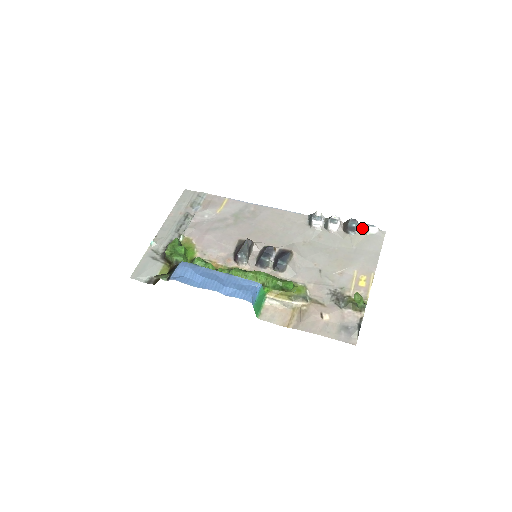
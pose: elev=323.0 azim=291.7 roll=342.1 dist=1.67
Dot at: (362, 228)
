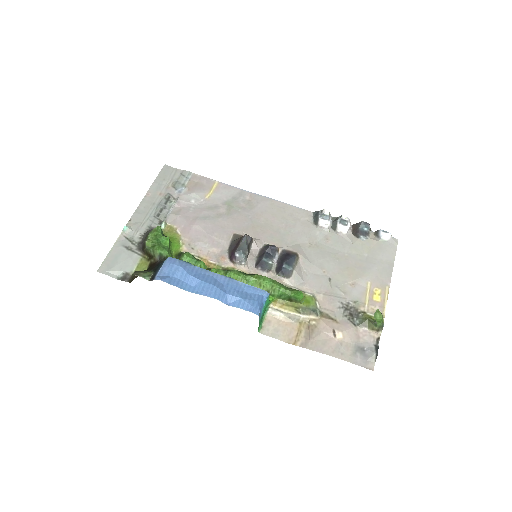
Dot at: (373, 233)
